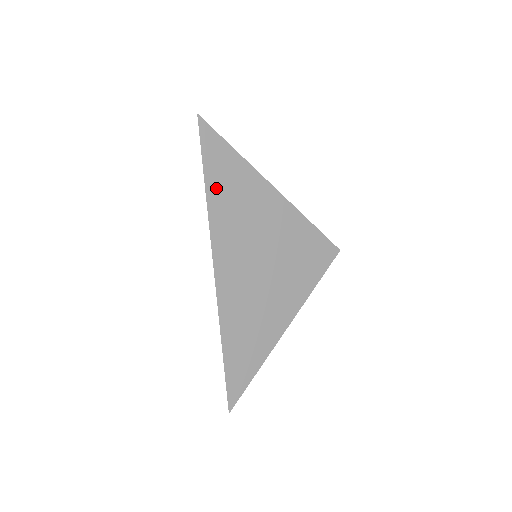
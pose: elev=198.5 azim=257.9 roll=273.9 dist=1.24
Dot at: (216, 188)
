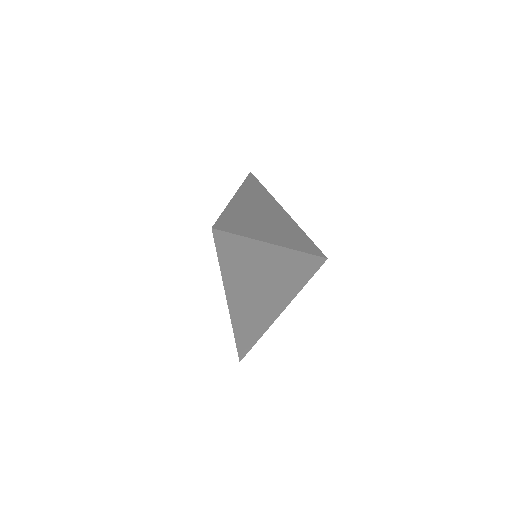
Dot at: (229, 267)
